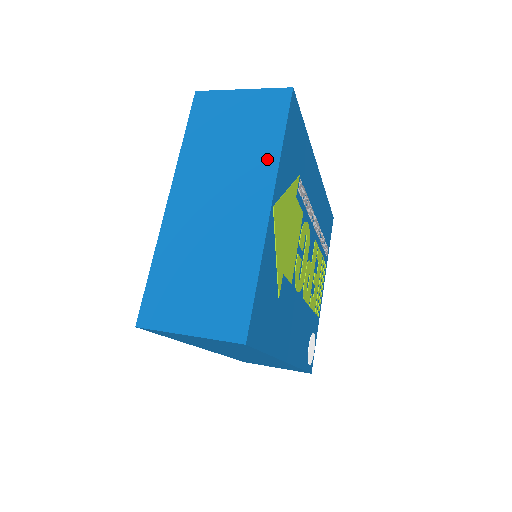
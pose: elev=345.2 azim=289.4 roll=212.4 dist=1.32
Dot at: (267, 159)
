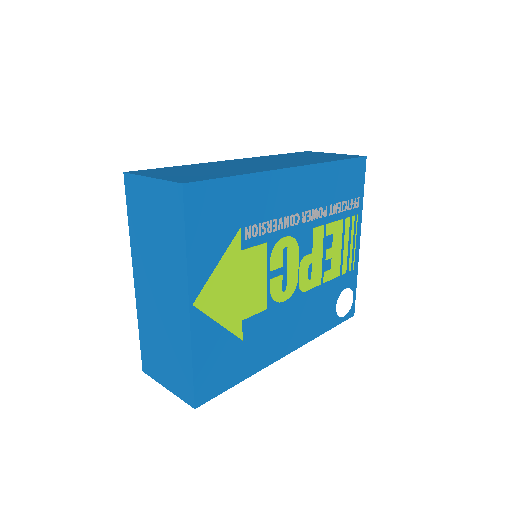
Dot at: (179, 261)
